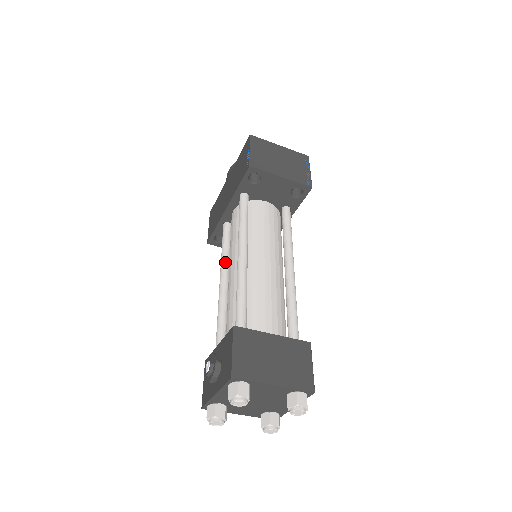
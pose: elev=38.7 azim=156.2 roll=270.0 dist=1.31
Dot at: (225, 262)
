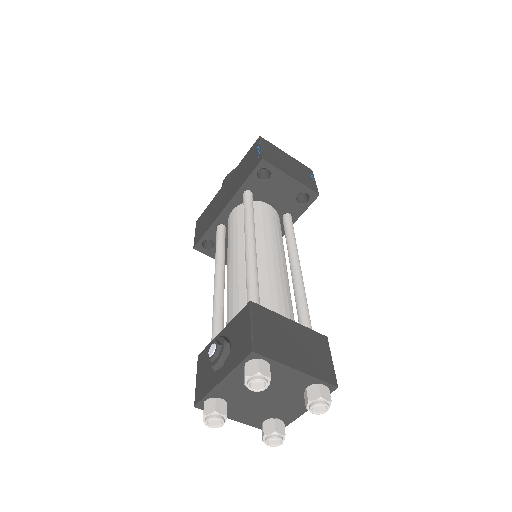
Dot at: (221, 259)
